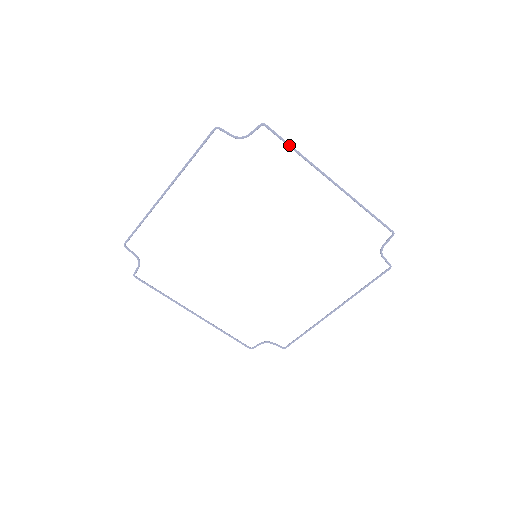
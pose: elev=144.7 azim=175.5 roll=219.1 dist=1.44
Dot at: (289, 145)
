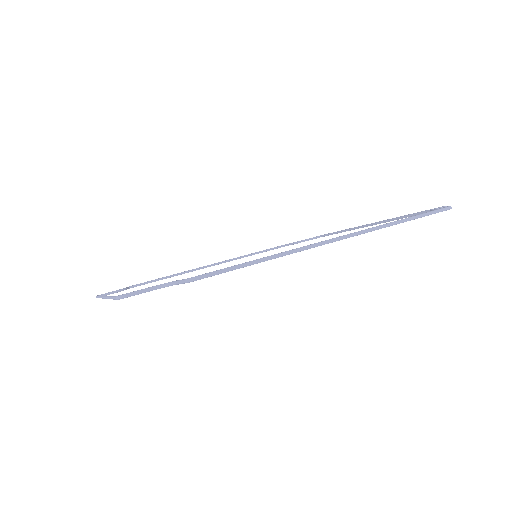
Dot at: occluded
